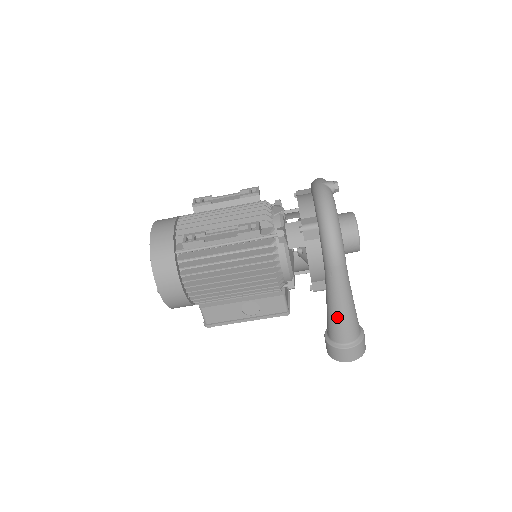
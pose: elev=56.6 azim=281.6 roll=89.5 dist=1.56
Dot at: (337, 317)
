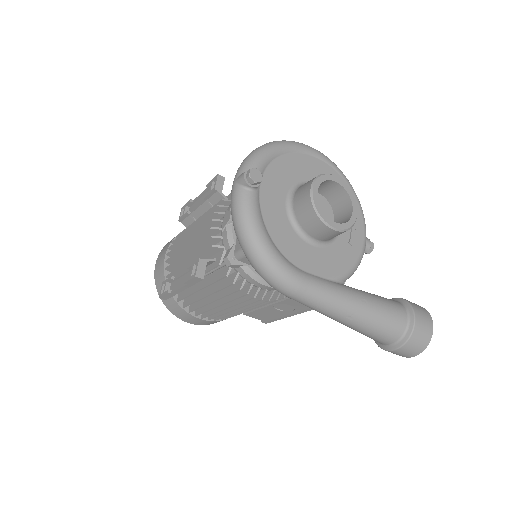
Dot at: occluded
